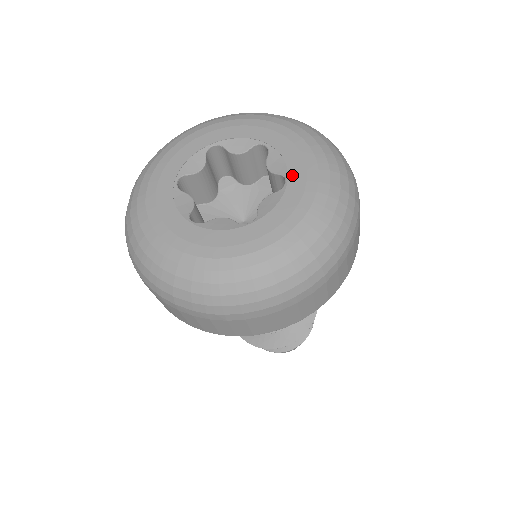
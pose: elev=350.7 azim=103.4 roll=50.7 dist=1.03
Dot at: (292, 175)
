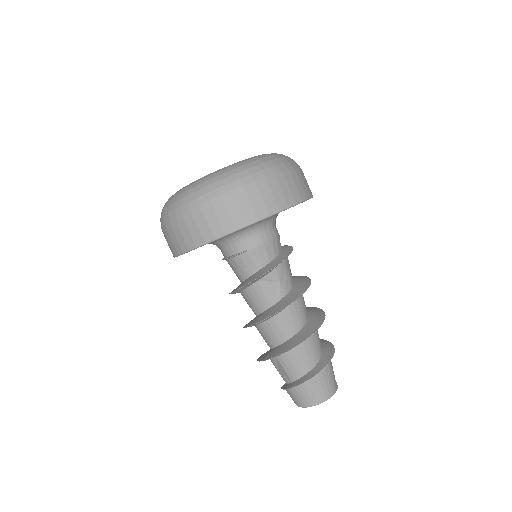
Dot at: occluded
